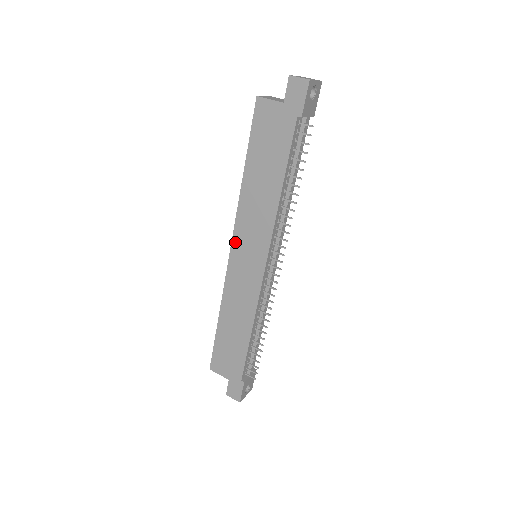
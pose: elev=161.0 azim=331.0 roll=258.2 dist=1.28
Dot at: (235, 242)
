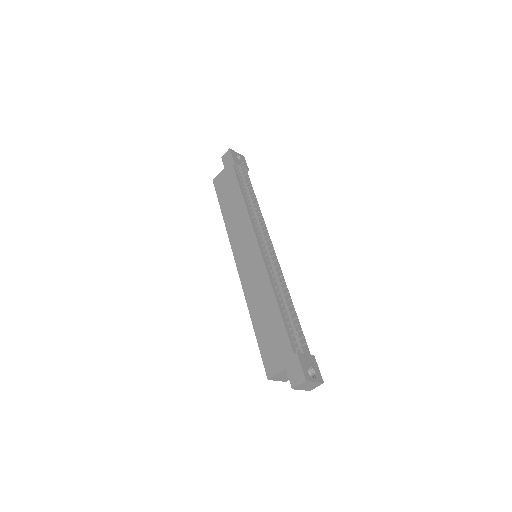
Dot at: (236, 254)
